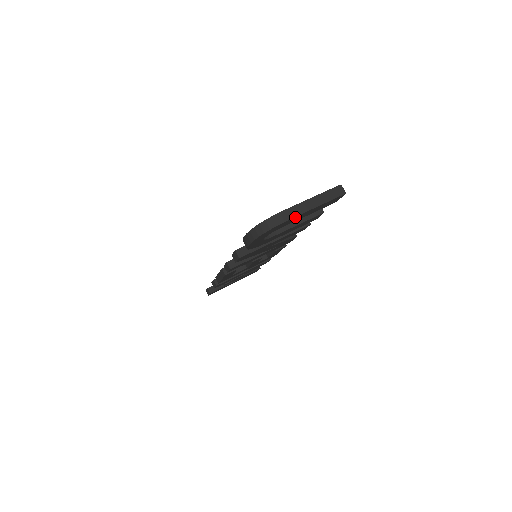
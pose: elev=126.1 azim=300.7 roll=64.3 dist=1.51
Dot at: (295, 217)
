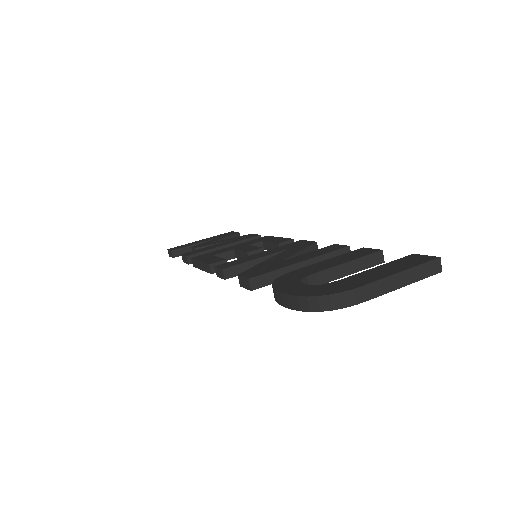
Dot at: (370, 297)
